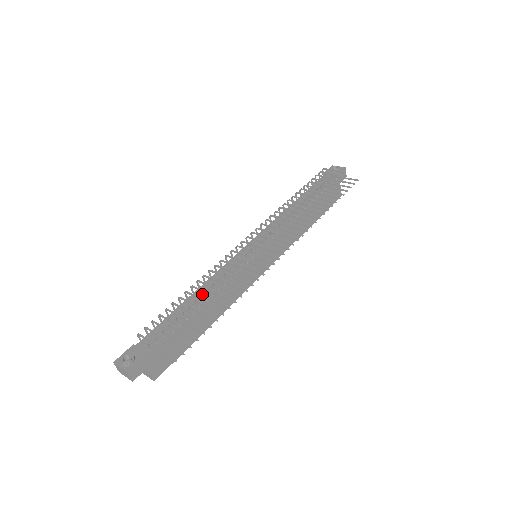
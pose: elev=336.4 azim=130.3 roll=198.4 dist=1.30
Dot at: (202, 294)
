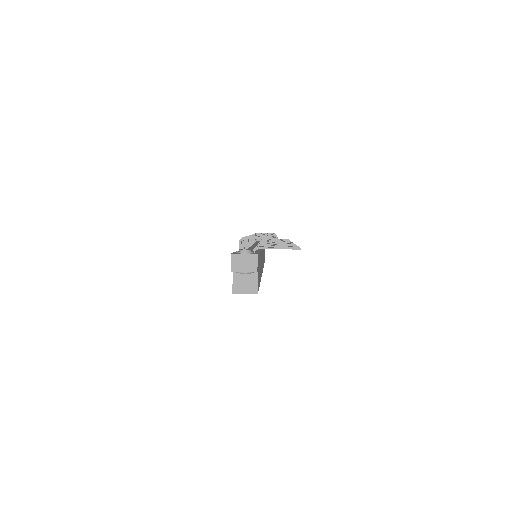
Dot at: (252, 249)
